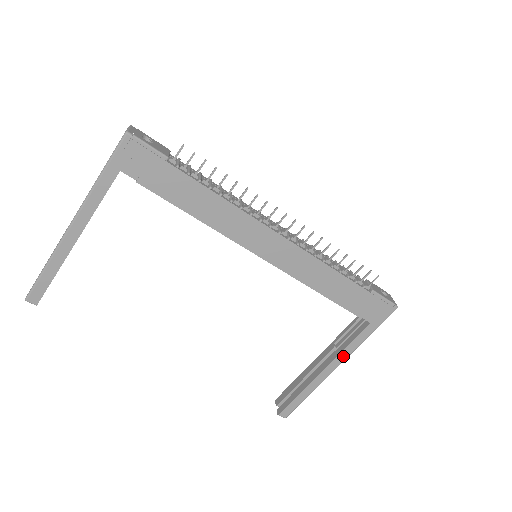
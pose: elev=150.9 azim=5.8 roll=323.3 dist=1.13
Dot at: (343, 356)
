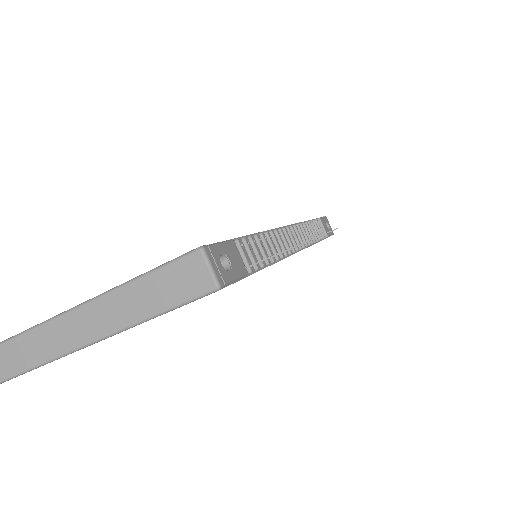
Dot at: occluded
